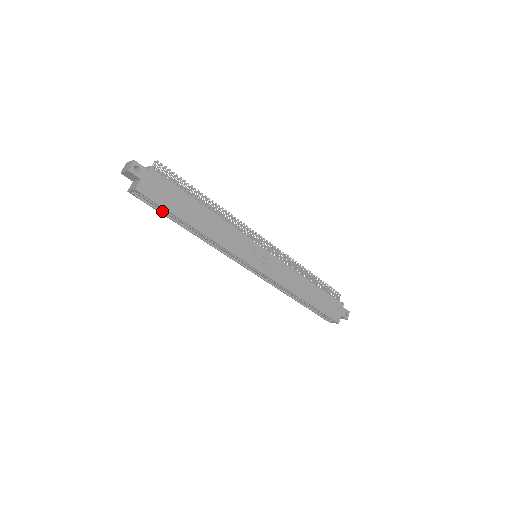
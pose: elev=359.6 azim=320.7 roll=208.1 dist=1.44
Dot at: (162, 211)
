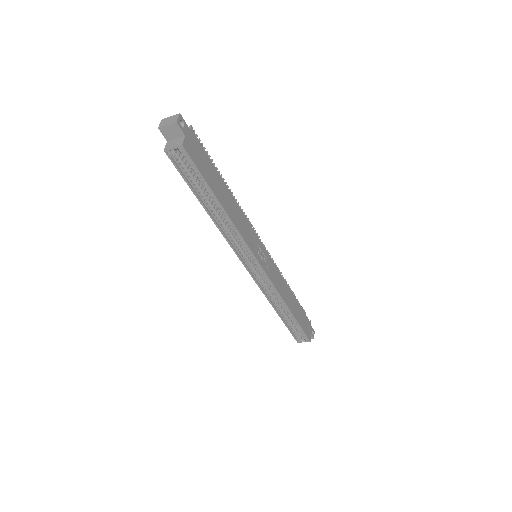
Dot at: (190, 183)
